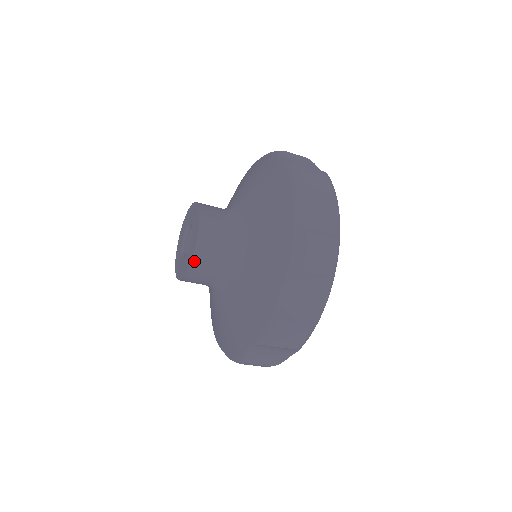
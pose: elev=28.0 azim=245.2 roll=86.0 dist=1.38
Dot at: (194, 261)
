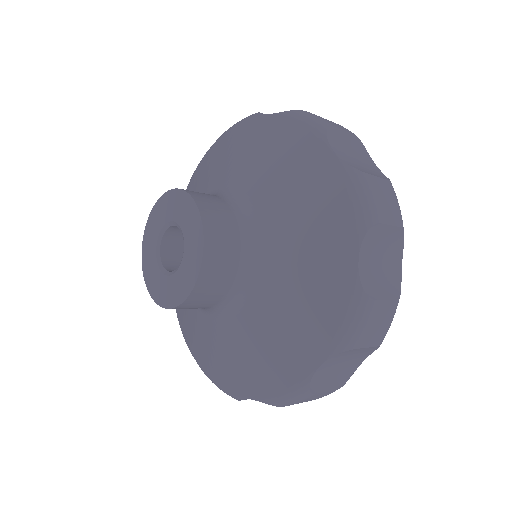
Dot at: (168, 308)
